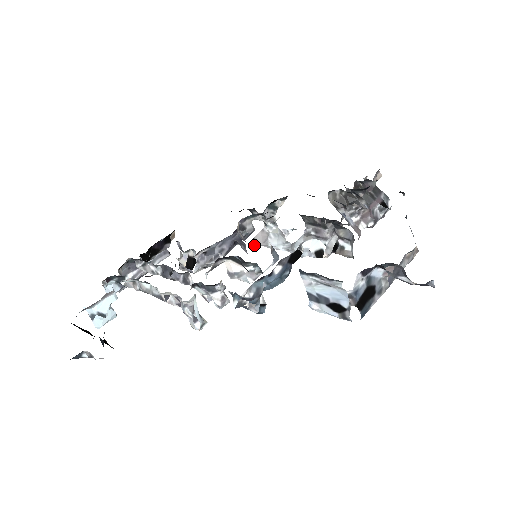
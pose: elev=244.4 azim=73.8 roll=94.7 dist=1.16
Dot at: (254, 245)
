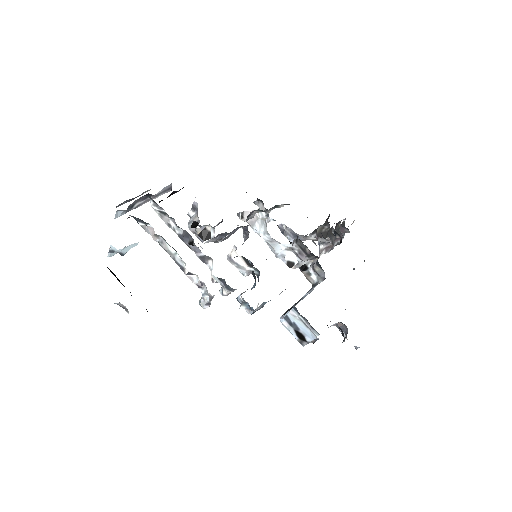
Dot at: (241, 217)
